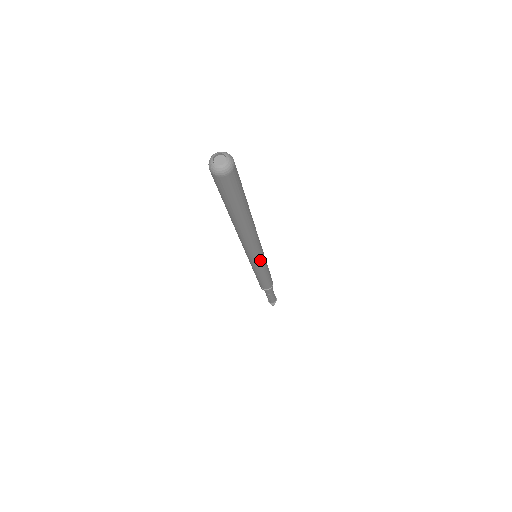
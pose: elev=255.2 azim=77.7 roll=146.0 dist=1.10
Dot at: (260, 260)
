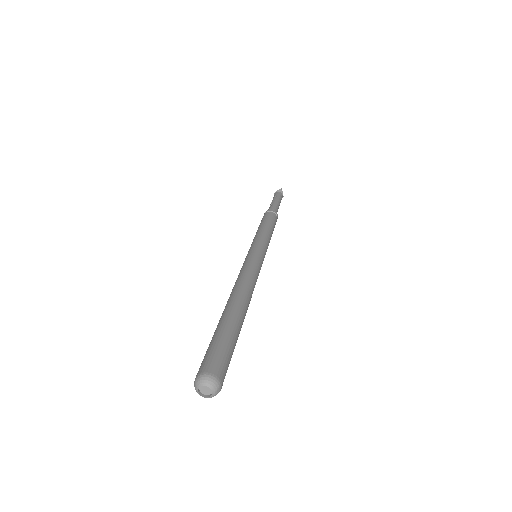
Dot at: occluded
